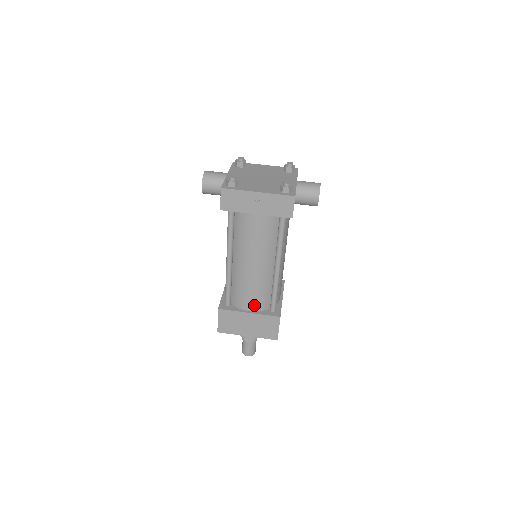
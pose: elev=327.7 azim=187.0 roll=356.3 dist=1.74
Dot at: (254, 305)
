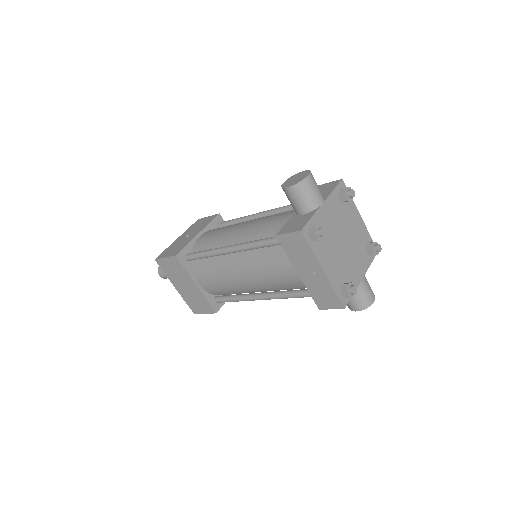
Dot at: (207, 286)
